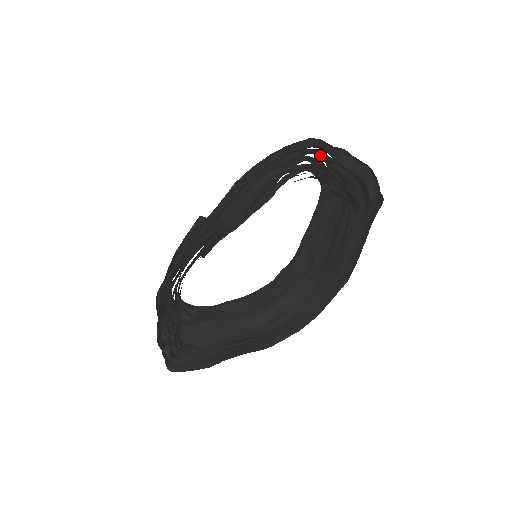
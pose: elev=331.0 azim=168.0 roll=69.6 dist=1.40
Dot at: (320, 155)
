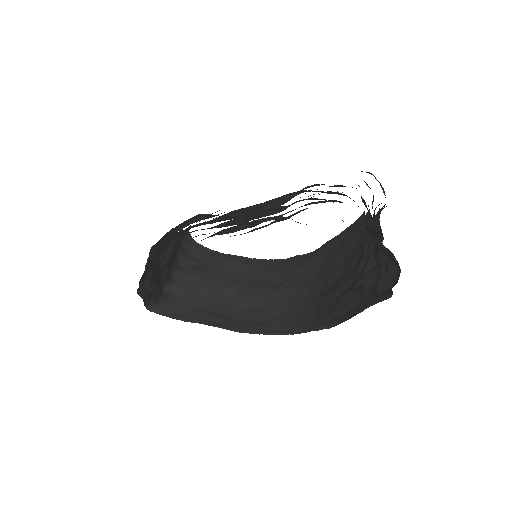
Dot at: occluded
